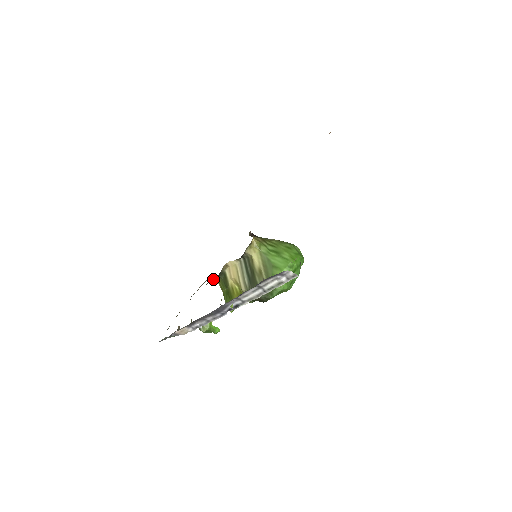
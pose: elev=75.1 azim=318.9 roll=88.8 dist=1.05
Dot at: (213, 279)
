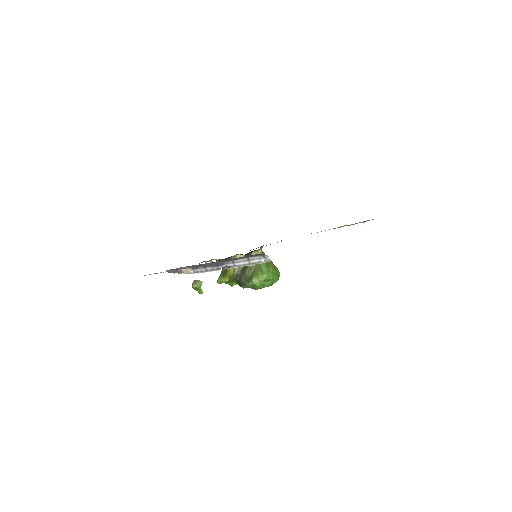
Dot at: occluded
